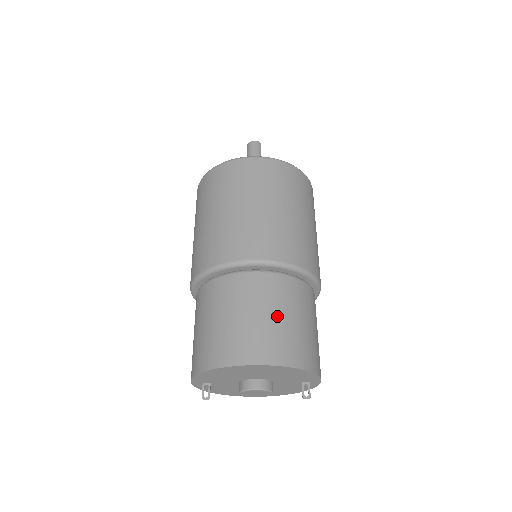
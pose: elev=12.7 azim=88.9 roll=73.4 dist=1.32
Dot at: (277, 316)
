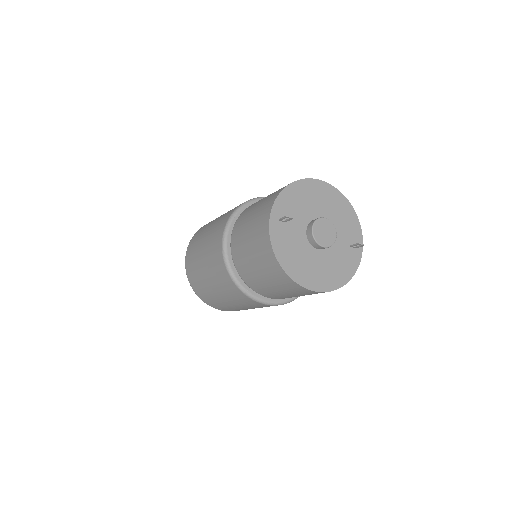
Dot at: occluded
